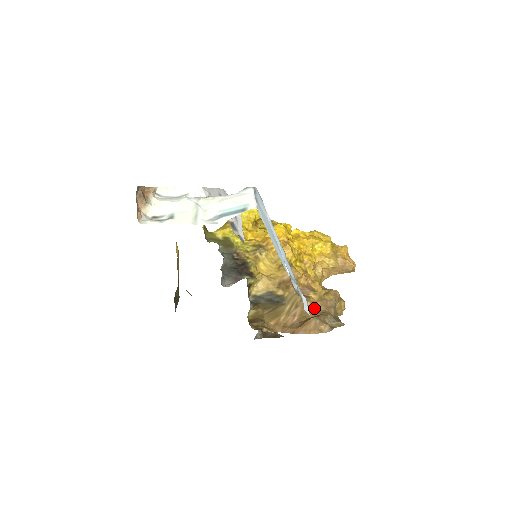
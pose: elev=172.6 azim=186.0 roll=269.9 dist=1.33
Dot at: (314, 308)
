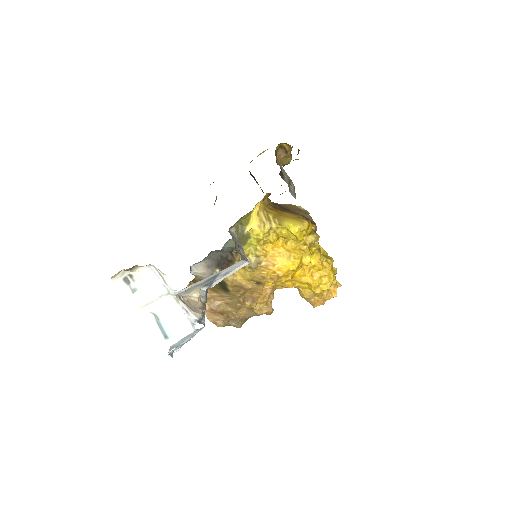
Dot at: (238, 309)
